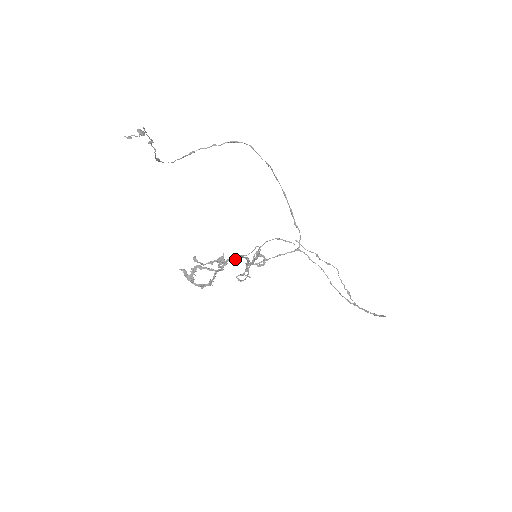
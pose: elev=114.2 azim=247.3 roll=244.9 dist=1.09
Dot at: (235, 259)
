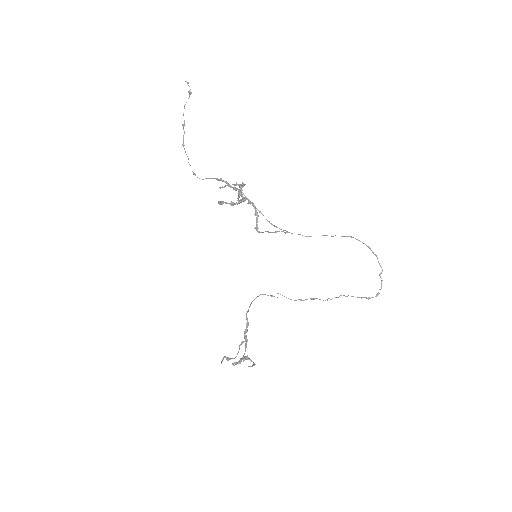
Dot at: (223, 357)
